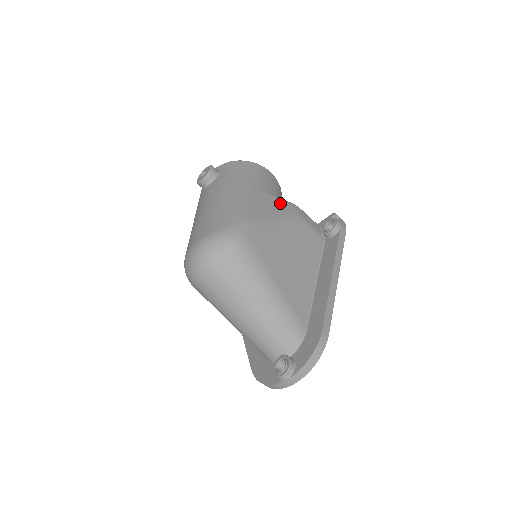
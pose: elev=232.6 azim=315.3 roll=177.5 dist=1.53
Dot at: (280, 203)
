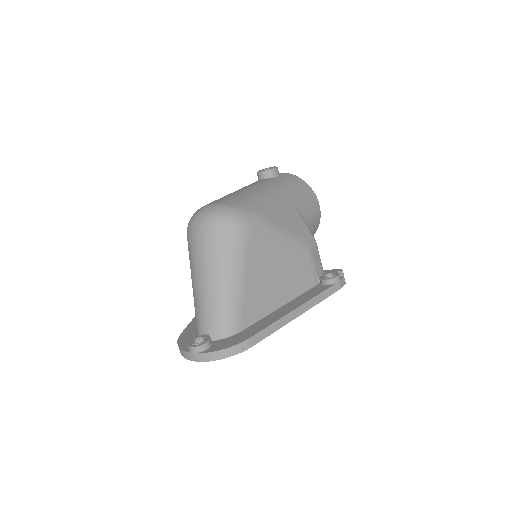
Dot at: (303, 228)
